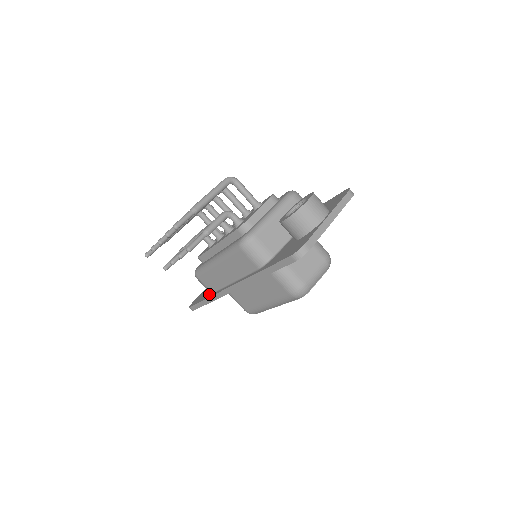
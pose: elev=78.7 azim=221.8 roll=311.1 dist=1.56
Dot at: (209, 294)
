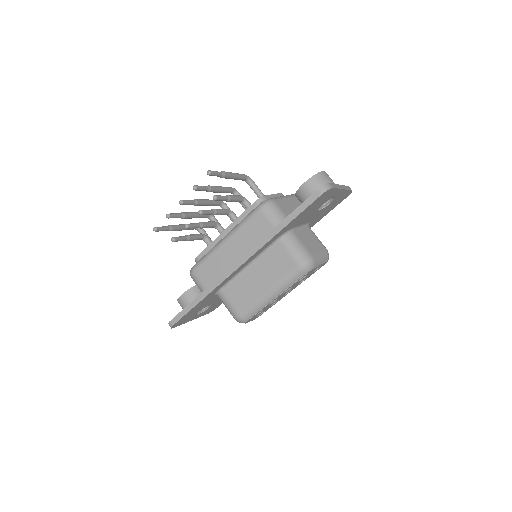
Dot at: occluded
